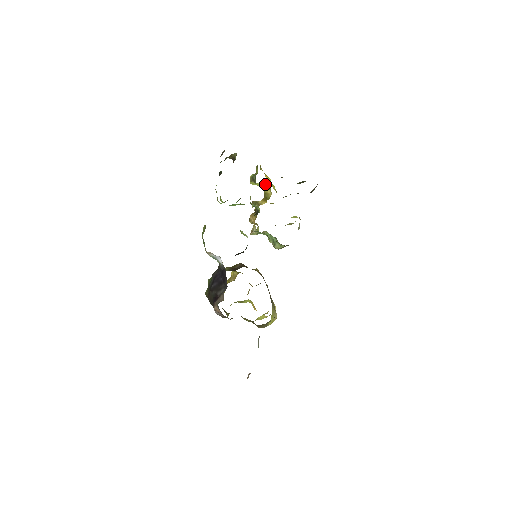
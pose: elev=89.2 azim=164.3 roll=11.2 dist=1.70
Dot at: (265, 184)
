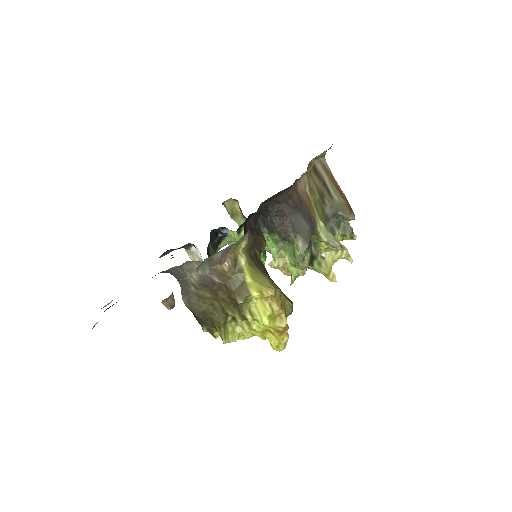
Dot at: occluded
